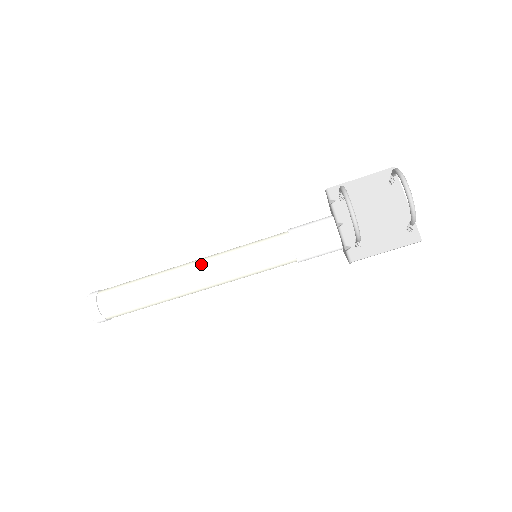
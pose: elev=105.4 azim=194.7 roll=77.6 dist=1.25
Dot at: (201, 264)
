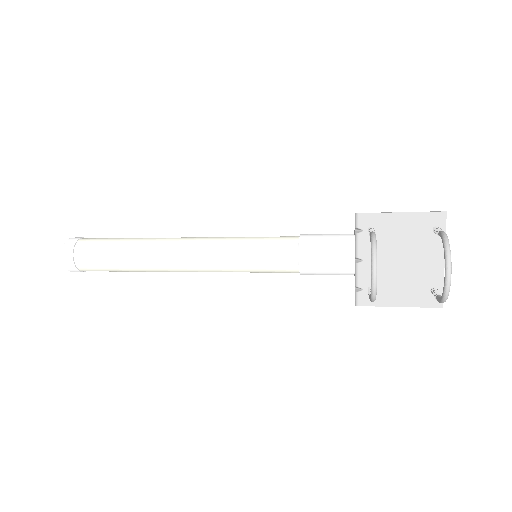
Dot at: (193, 250)
